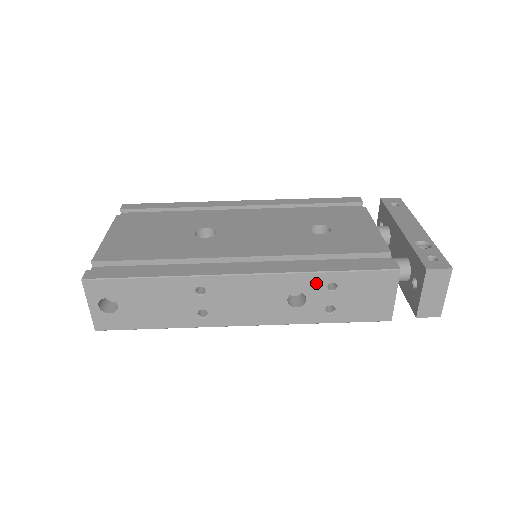
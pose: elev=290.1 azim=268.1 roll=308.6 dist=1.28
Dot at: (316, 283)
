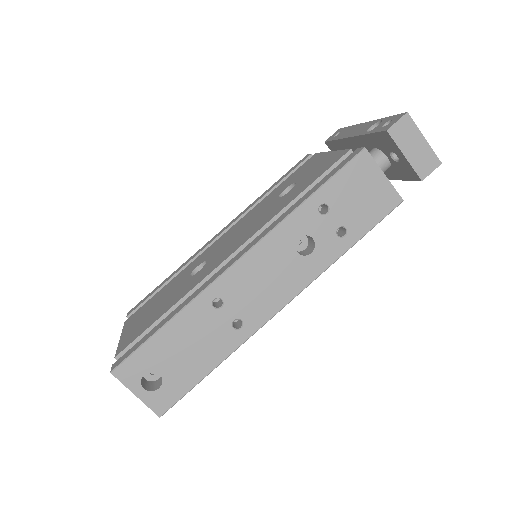
Dot at: (307, 217)
